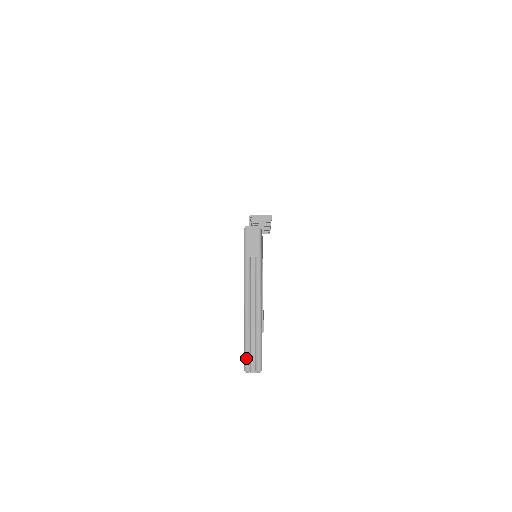
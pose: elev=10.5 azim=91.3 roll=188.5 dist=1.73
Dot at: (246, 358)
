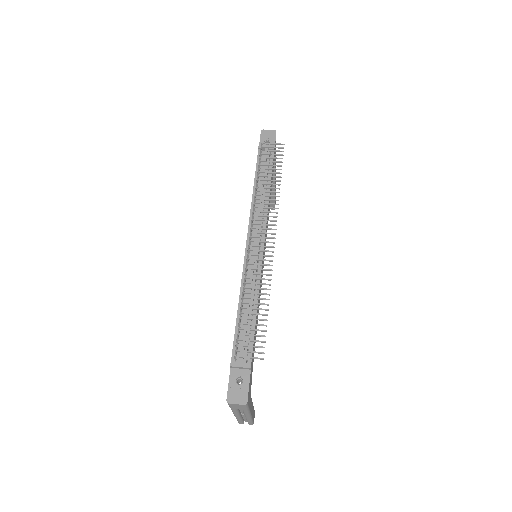
Dot at: occluded
